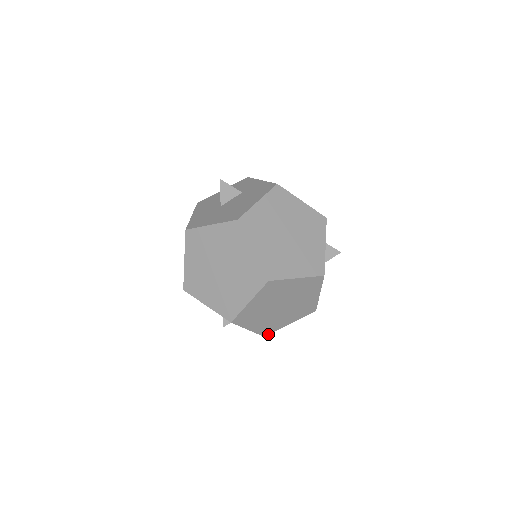
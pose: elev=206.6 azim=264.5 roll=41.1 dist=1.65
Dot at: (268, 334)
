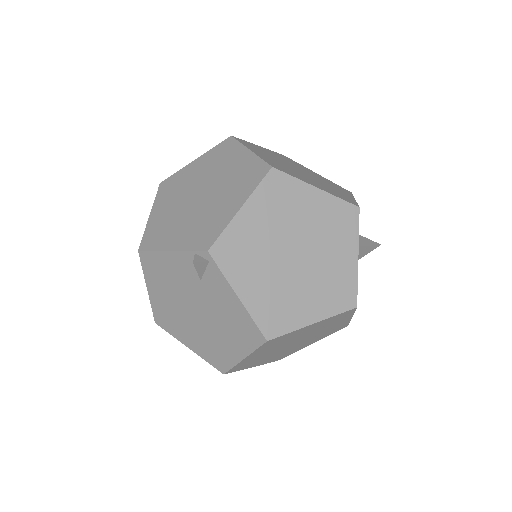
Dot at: (274, 337)
